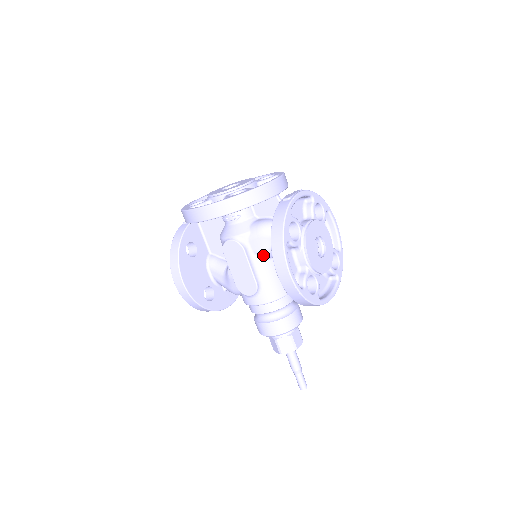
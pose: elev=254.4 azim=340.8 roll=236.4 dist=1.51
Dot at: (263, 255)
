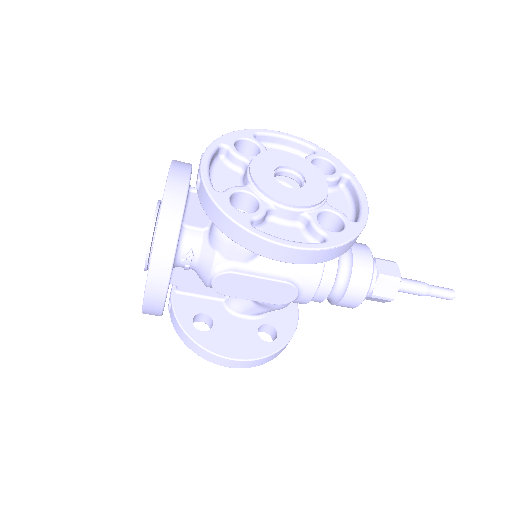
Dot at: occluded
